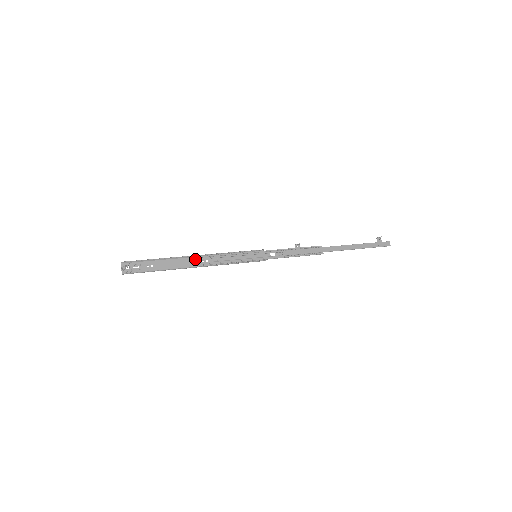
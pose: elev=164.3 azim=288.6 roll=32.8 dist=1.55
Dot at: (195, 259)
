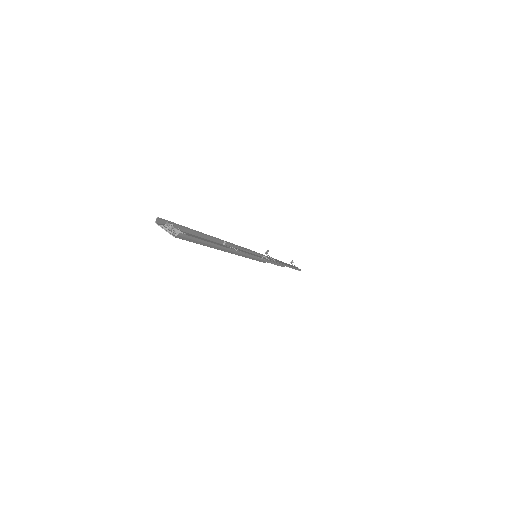
Dot at: (220, 245)
